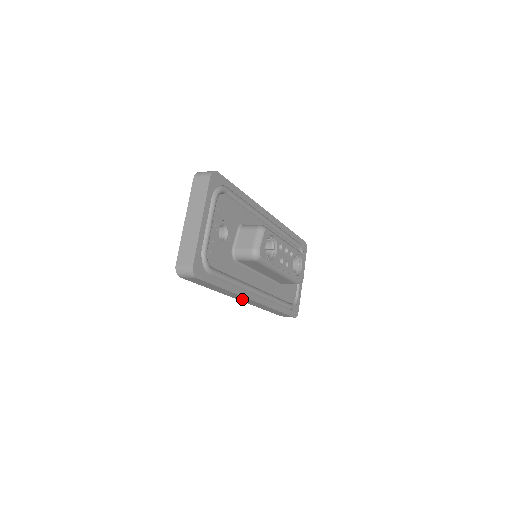
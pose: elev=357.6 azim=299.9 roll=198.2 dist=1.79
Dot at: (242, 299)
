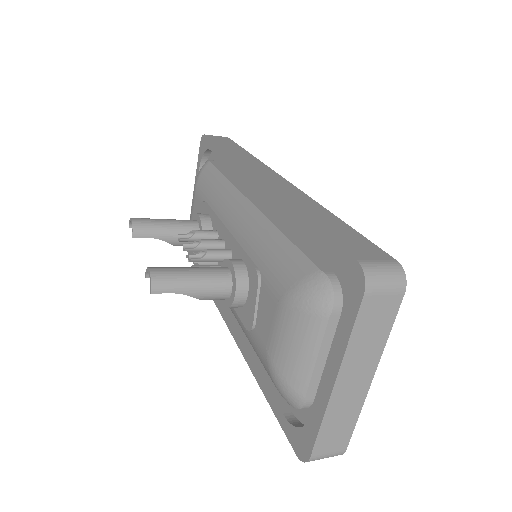
Dot at: occluded
